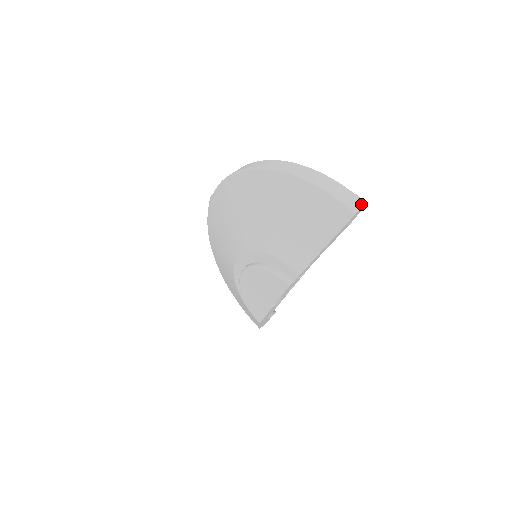
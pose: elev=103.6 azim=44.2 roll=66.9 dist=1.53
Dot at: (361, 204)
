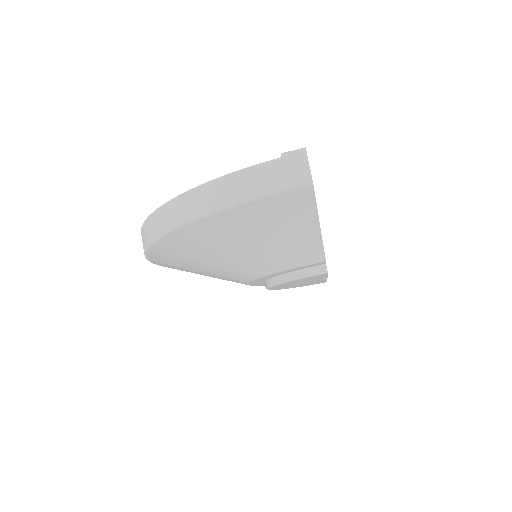
Dot at: (302, 161)
